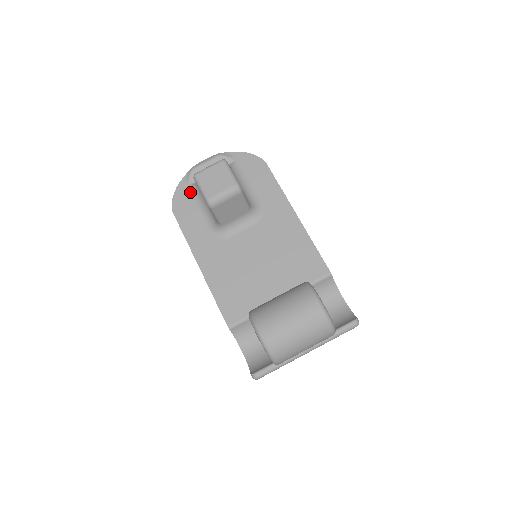
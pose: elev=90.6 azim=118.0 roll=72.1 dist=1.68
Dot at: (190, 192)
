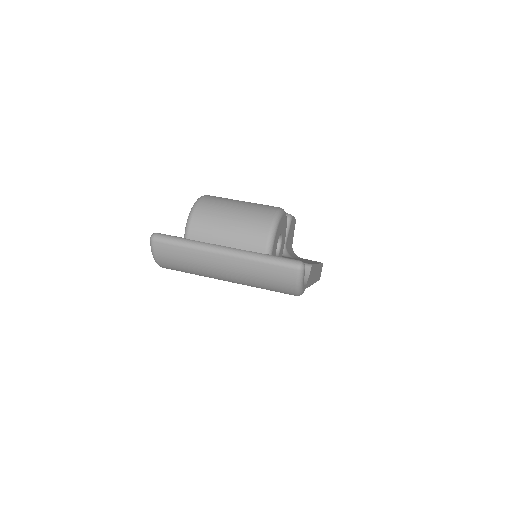
Dot at: occluded
